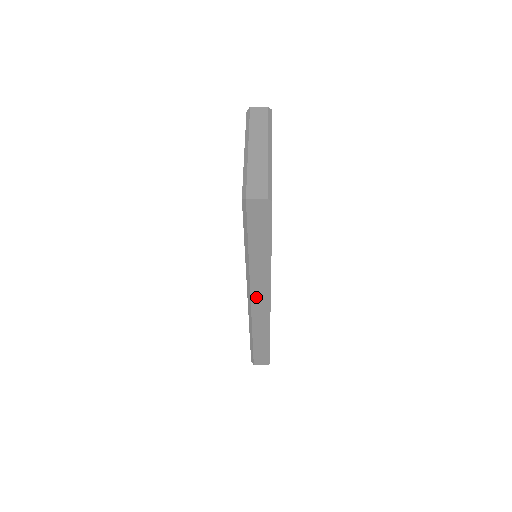
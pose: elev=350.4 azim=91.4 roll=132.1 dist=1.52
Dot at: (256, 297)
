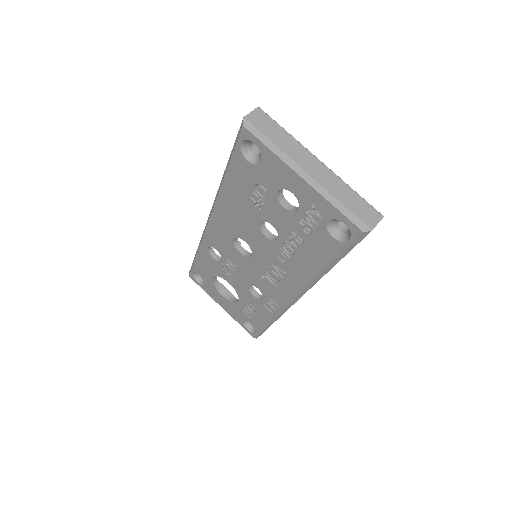
Dot at: occluded
